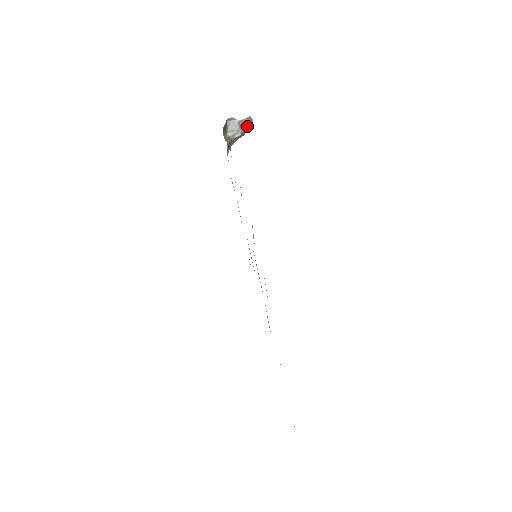
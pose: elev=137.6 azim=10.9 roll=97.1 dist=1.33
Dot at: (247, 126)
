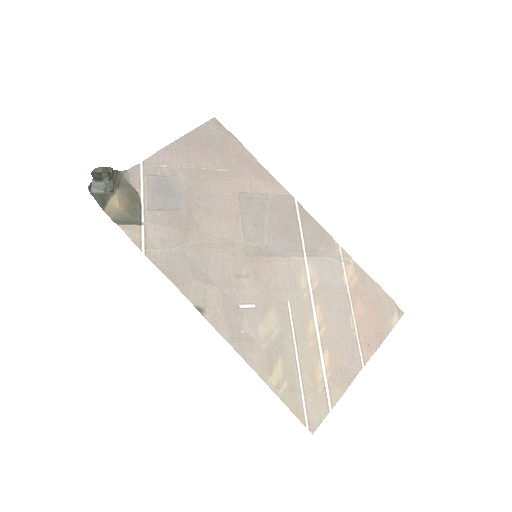
Dot at: (102, 175)
